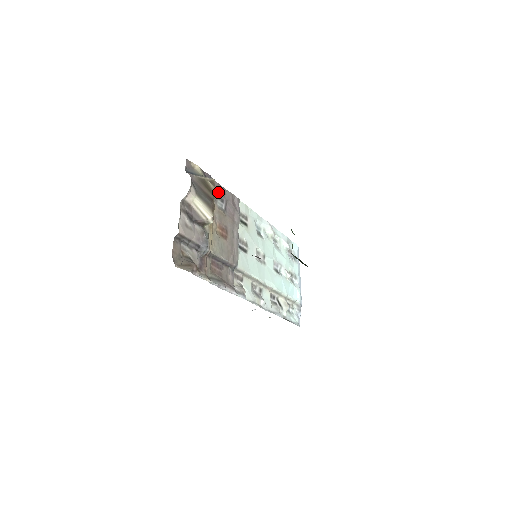
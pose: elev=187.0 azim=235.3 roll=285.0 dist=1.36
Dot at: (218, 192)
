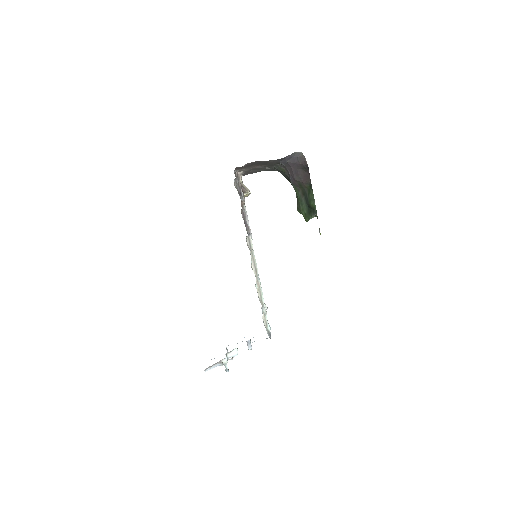
Dot at: occluded
